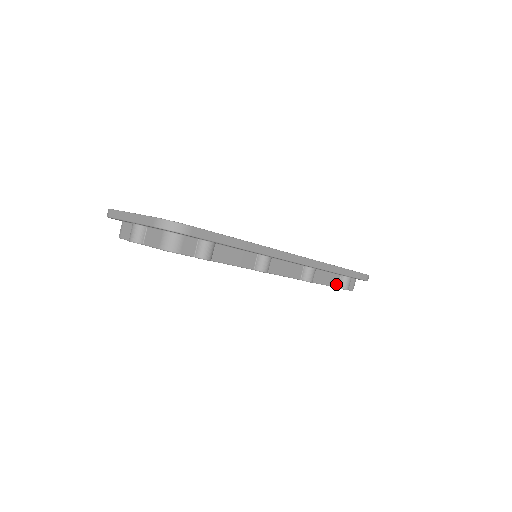
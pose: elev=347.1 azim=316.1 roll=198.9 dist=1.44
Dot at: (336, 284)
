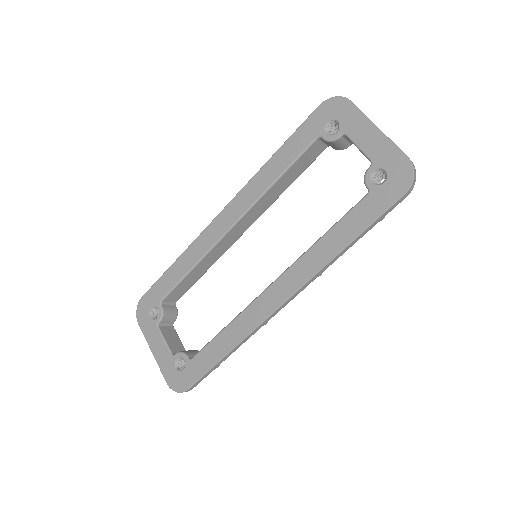
Dot at: occluded
